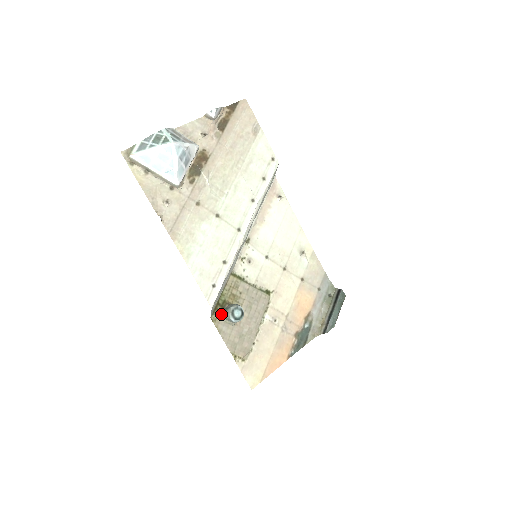
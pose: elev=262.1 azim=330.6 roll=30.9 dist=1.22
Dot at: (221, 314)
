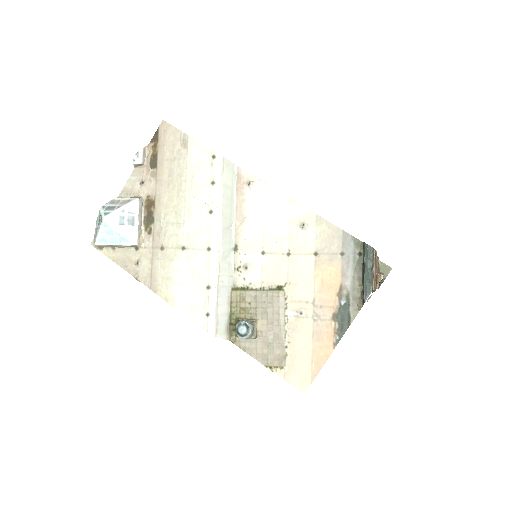
Dot at: occluded
